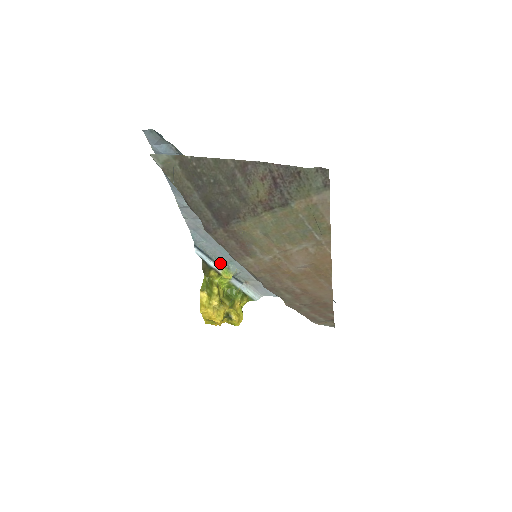
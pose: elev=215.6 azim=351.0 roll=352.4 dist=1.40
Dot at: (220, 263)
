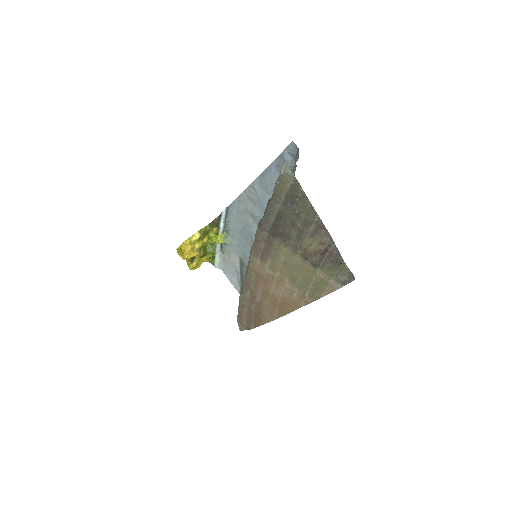
Dot at: (226, 229)
